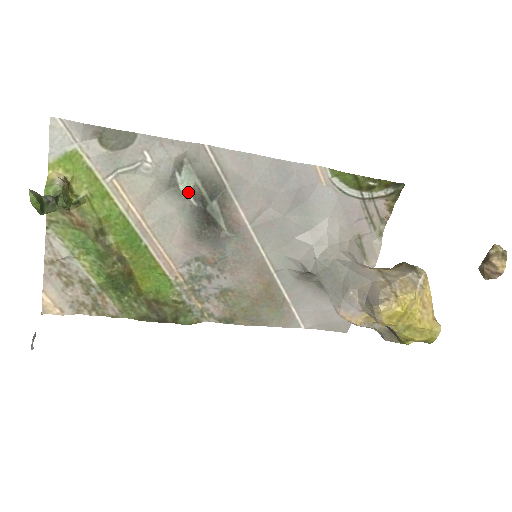
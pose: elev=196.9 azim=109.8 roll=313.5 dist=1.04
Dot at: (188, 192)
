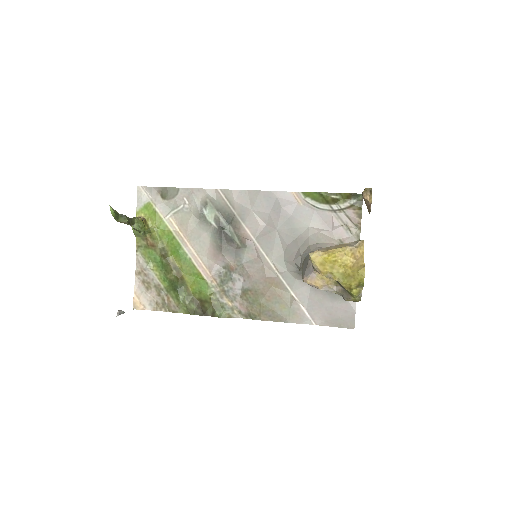
Dot at: (212, 220)
